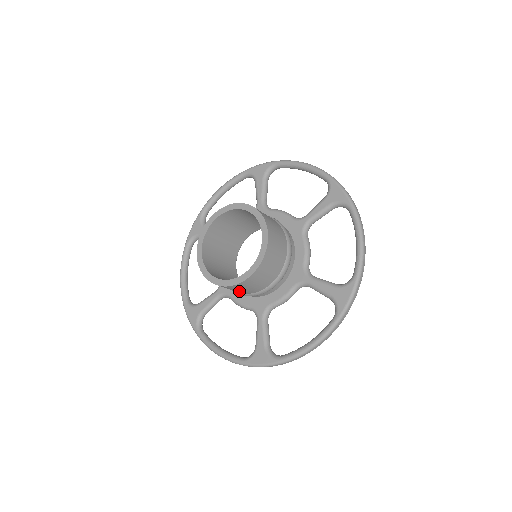
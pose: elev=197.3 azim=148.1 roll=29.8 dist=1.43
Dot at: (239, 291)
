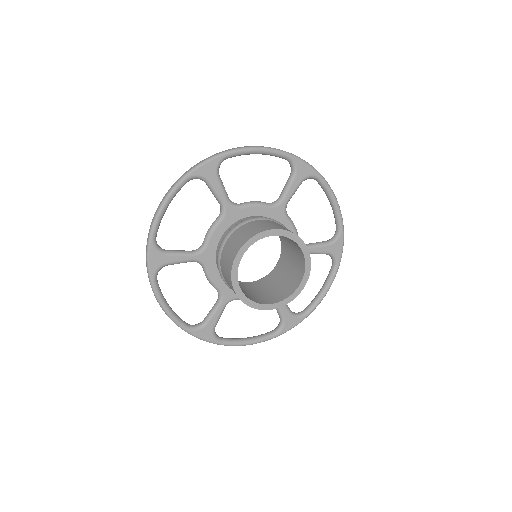
Dot at: occluded
